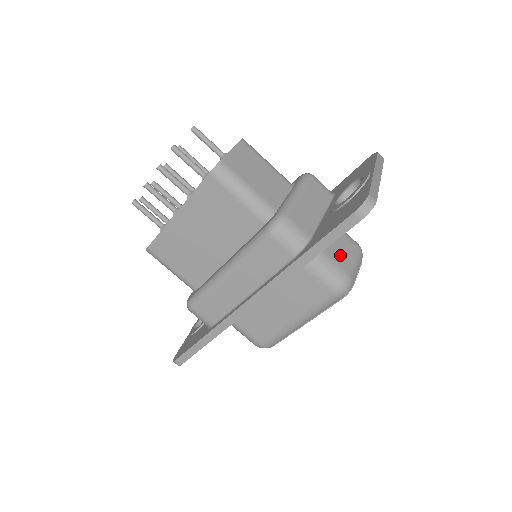
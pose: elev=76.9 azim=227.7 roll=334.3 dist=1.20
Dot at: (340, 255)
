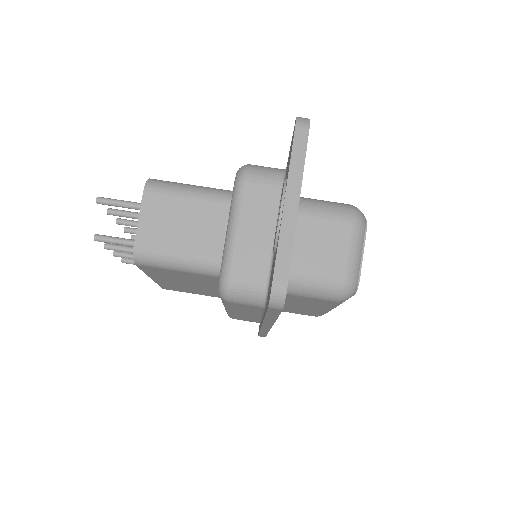
Dot at: (324, 258)
